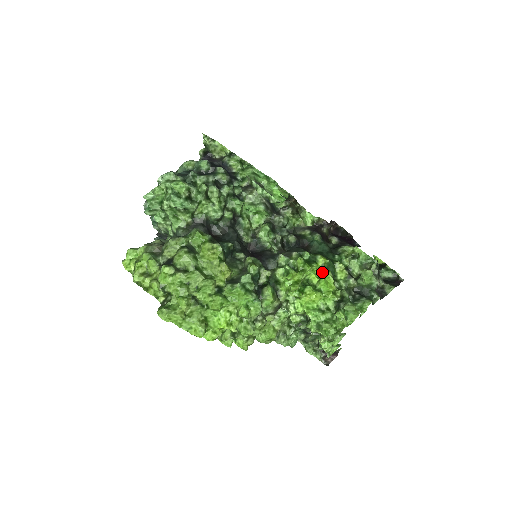
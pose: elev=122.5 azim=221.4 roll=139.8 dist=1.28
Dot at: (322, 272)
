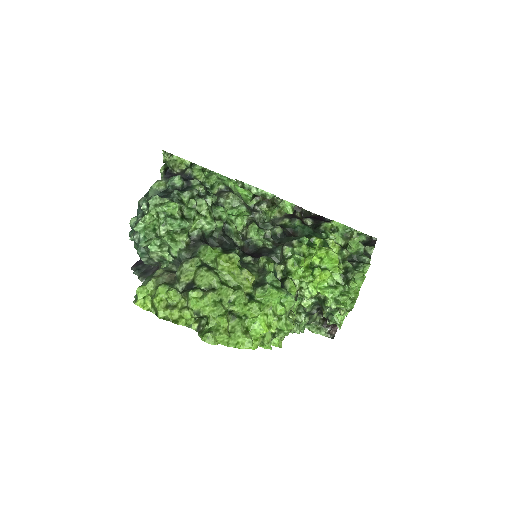
Dot at: (323, 251)
